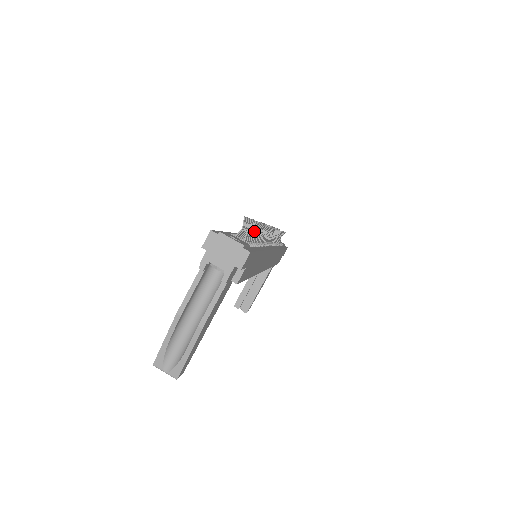
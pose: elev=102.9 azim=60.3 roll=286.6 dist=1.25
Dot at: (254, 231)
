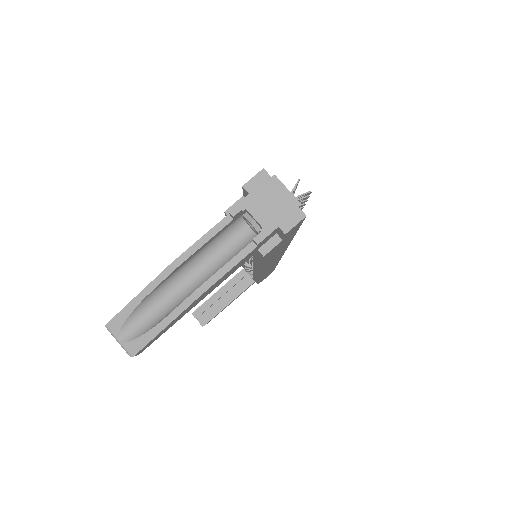
Dot at: occluded
